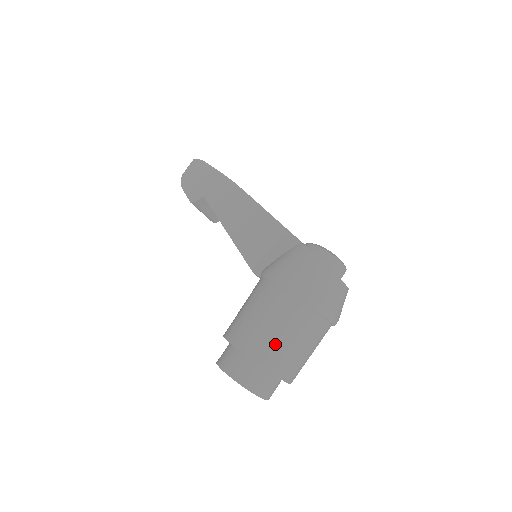
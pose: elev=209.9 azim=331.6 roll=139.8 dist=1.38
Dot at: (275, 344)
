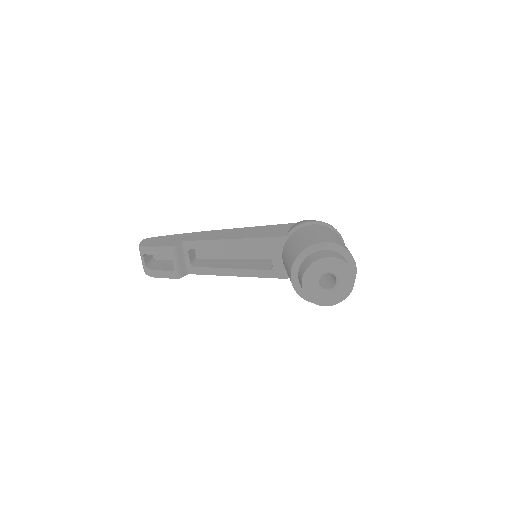
Dot at: (340, 241)
